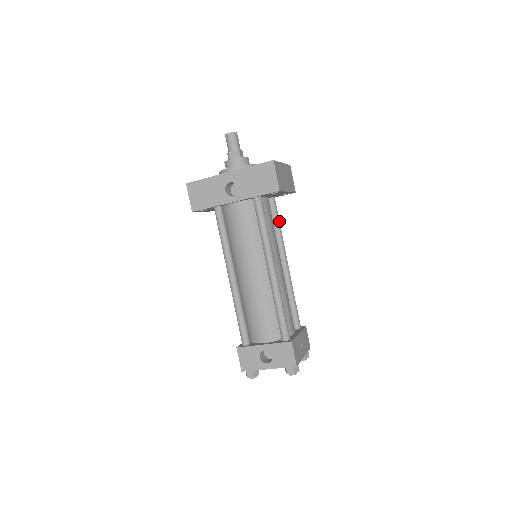
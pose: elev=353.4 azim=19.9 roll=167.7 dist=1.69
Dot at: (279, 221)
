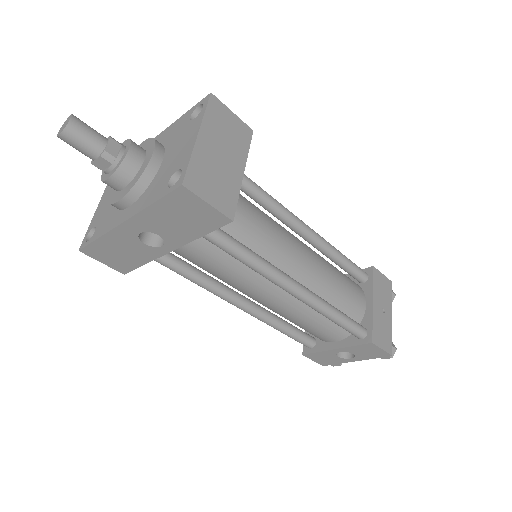
Dot at: (256, 186)
